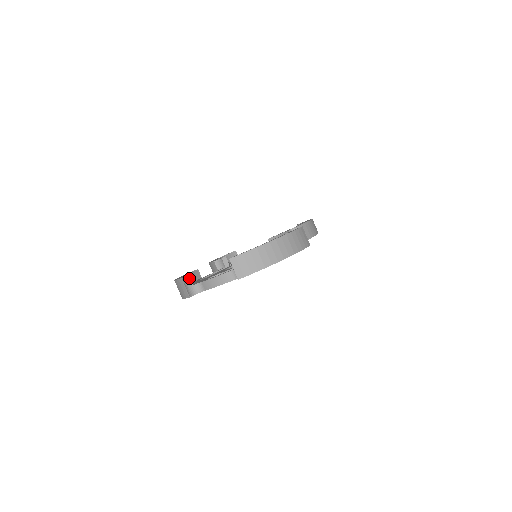
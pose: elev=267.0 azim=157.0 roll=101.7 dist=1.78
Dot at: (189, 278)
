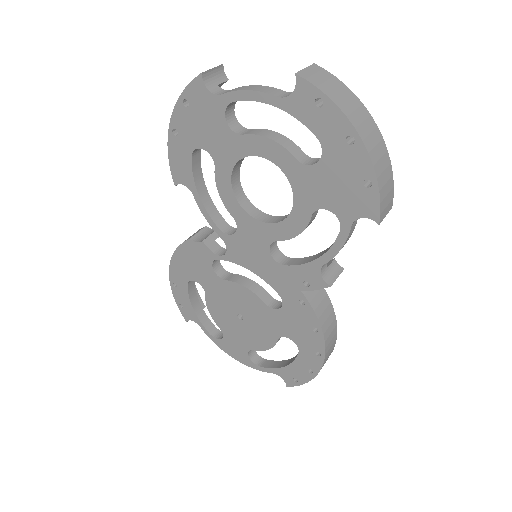
Dot at: (225, 80)
